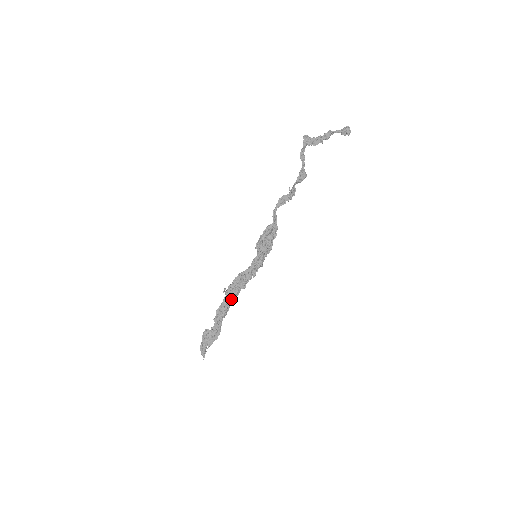
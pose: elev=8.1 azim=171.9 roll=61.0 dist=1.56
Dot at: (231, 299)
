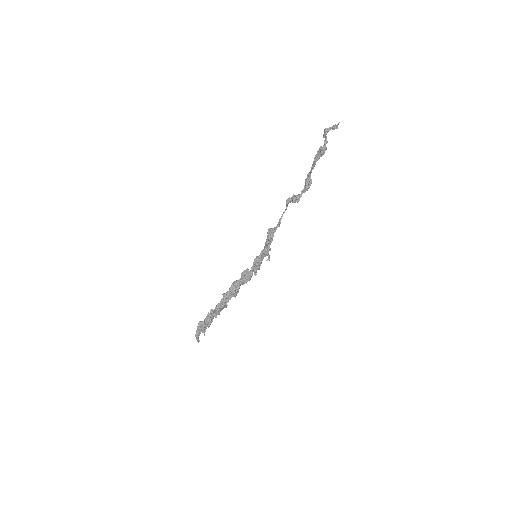
Dot at: occluded
